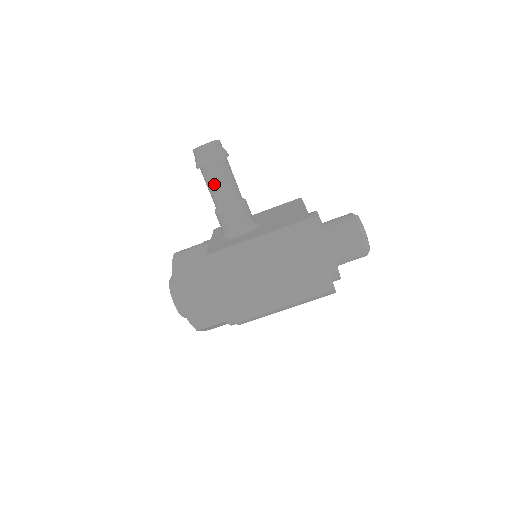
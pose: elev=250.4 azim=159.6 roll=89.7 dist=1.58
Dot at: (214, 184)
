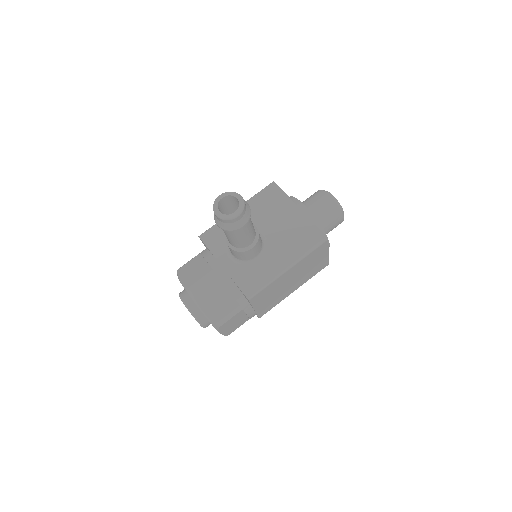
Dot at: (240, 237)
